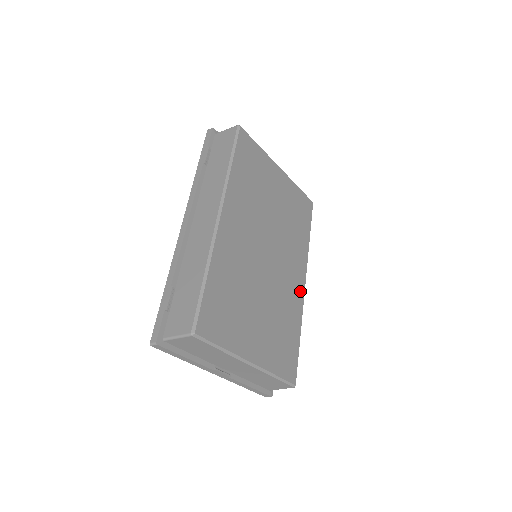
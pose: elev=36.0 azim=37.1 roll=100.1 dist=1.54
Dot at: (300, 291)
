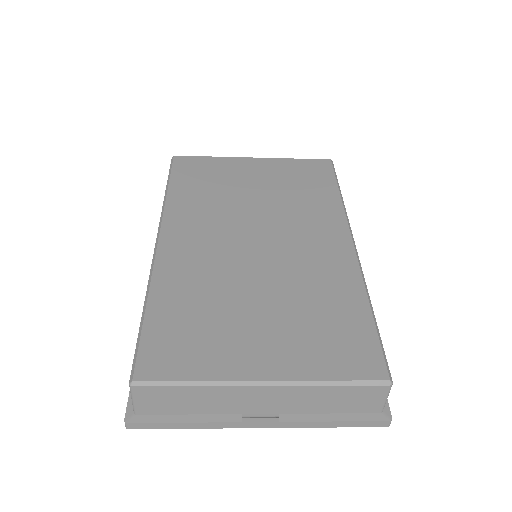
Dot at: (345, 256)
